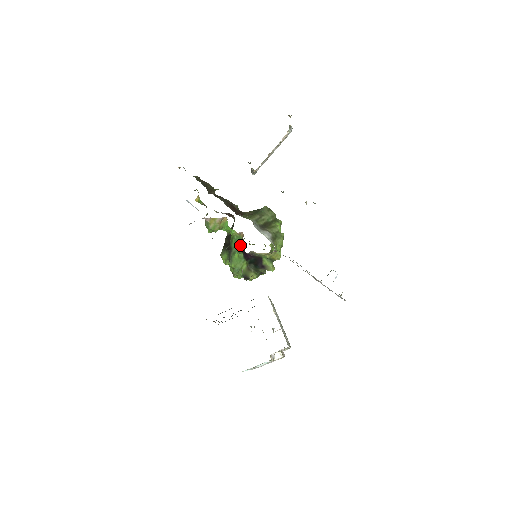
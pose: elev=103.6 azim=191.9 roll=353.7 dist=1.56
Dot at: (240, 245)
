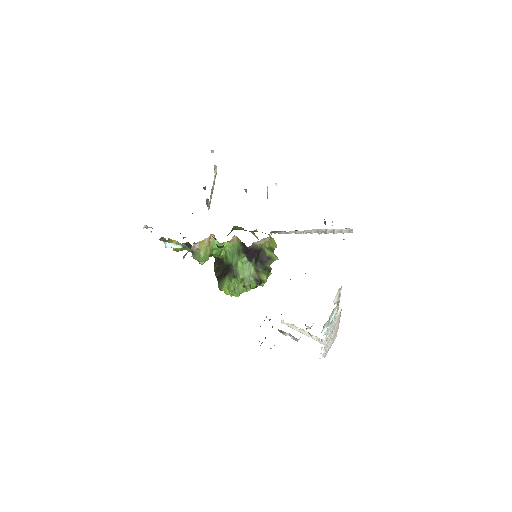
Dot at: (239, 249)
